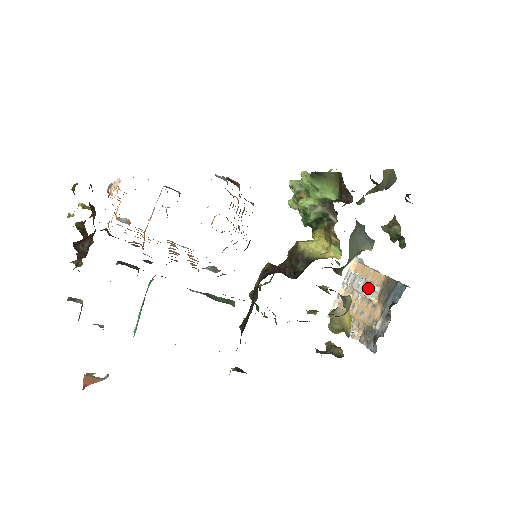
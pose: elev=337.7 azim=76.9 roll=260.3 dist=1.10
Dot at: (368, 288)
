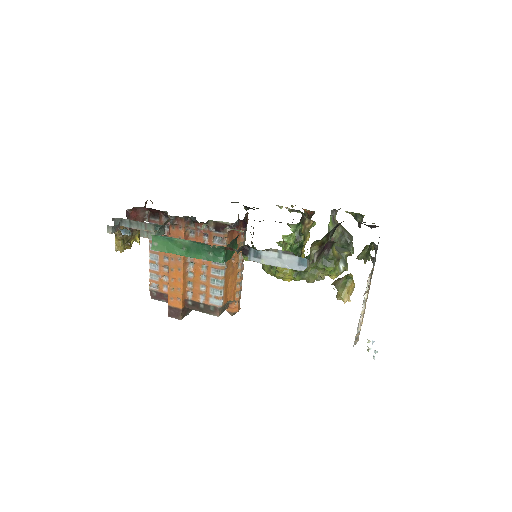
Dot at: occluded
